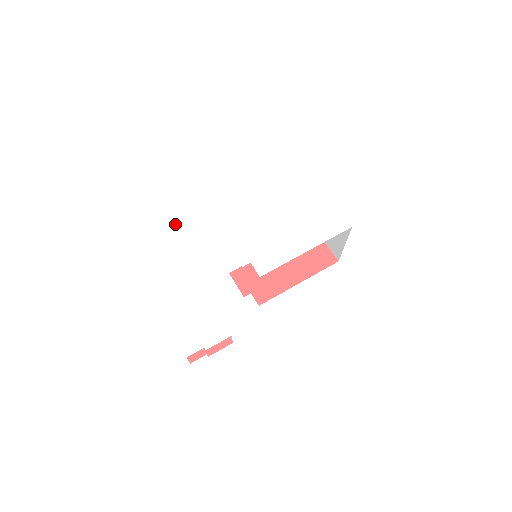
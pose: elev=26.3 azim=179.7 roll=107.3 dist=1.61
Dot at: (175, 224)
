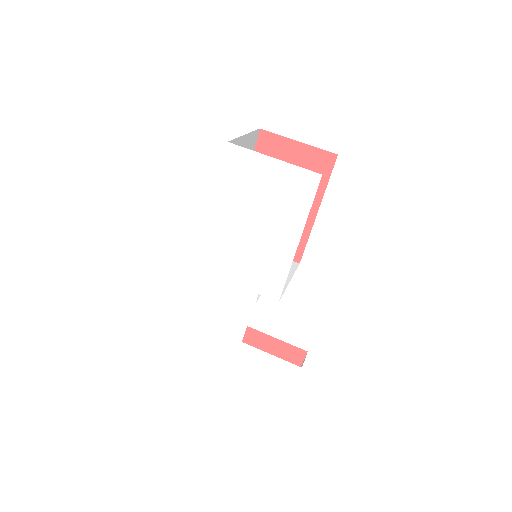
Dot at: (166, 303)
